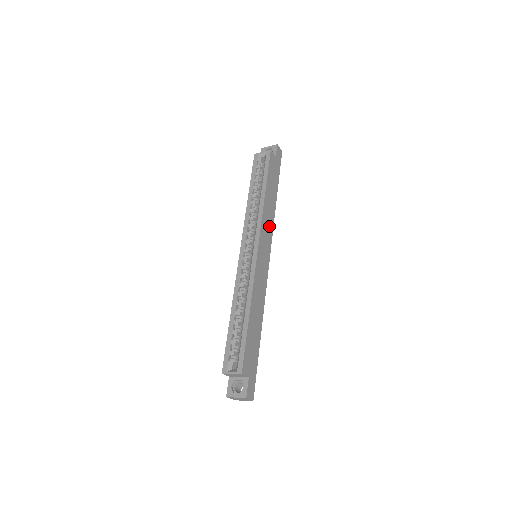
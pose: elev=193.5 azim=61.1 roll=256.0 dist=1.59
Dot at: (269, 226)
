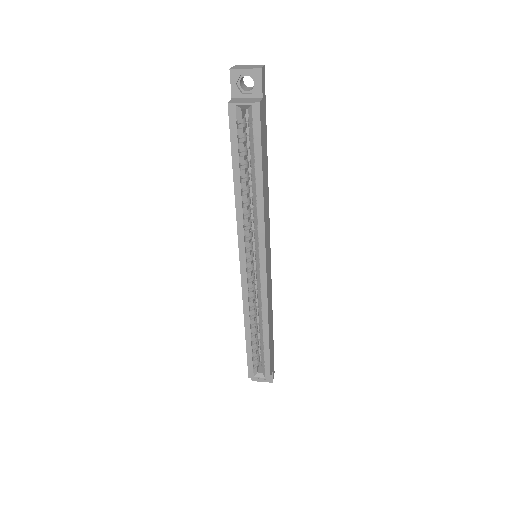
Dot at: (267, 216)
